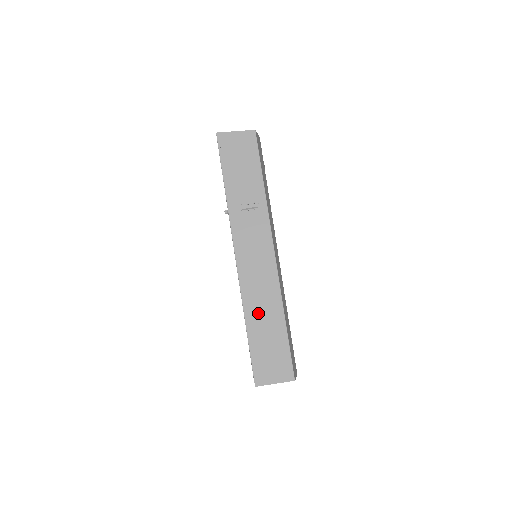
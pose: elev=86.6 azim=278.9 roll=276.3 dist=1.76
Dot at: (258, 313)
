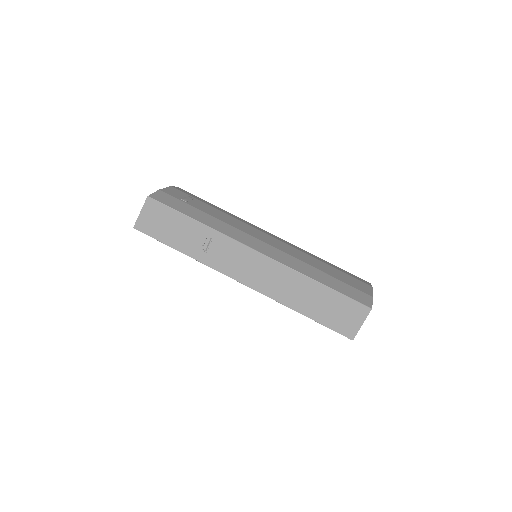
Dot at: (296, 297)
